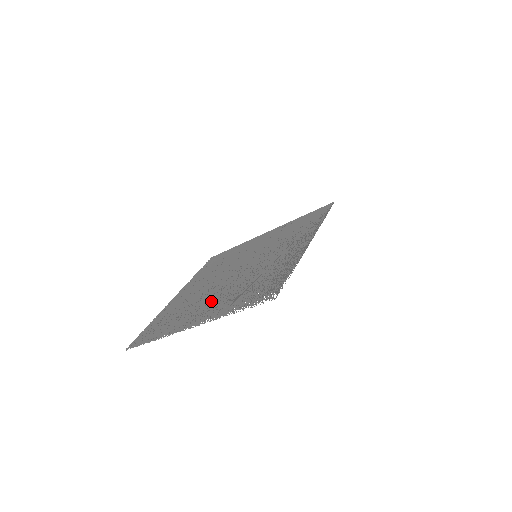
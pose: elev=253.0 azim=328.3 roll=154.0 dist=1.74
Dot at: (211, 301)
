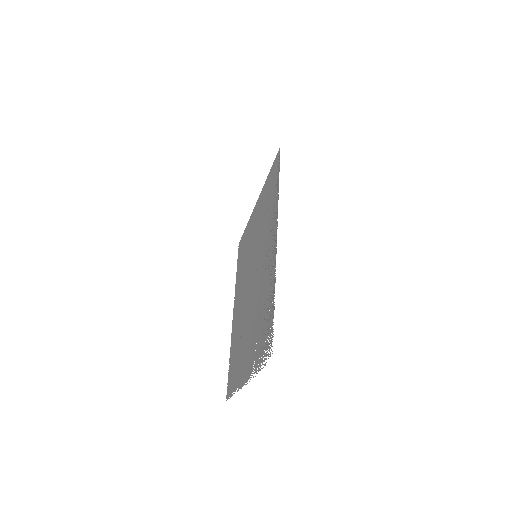
Dot at: (246, 339)
